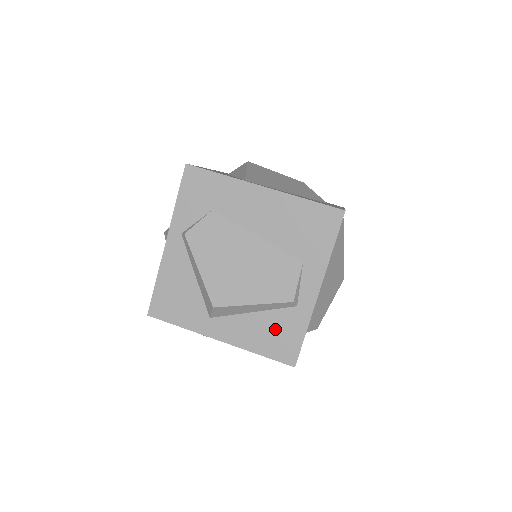
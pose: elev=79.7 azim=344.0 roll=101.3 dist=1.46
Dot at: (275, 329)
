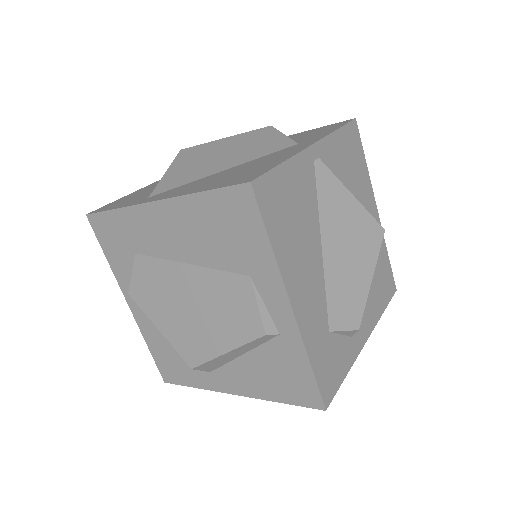
Dot at: (275, 369)
